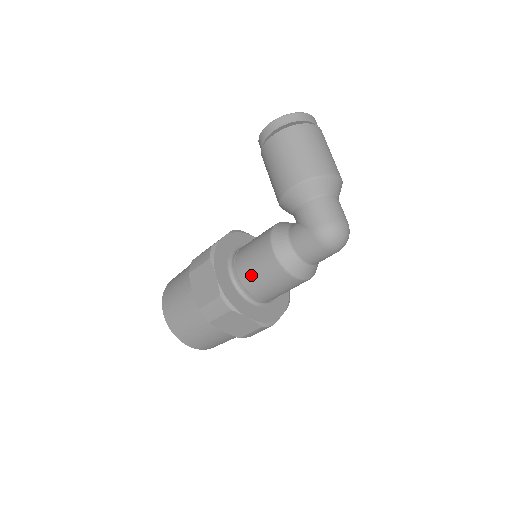
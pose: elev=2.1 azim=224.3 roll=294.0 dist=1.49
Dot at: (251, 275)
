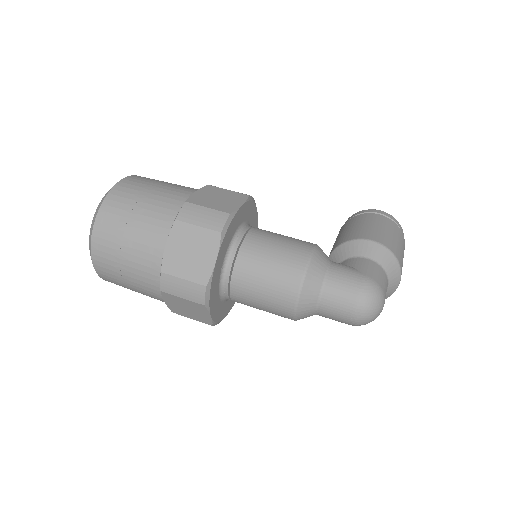
Dot at: (265, 243)
